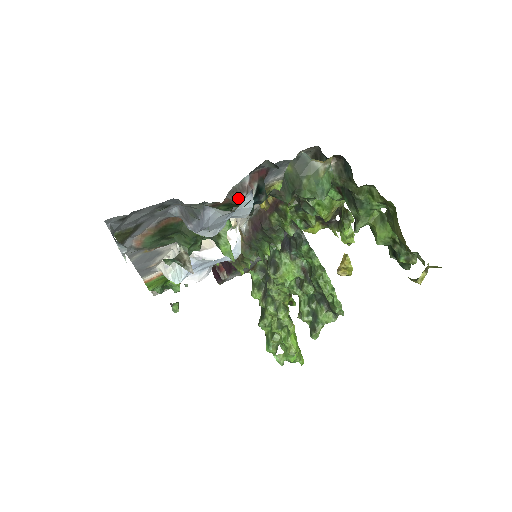
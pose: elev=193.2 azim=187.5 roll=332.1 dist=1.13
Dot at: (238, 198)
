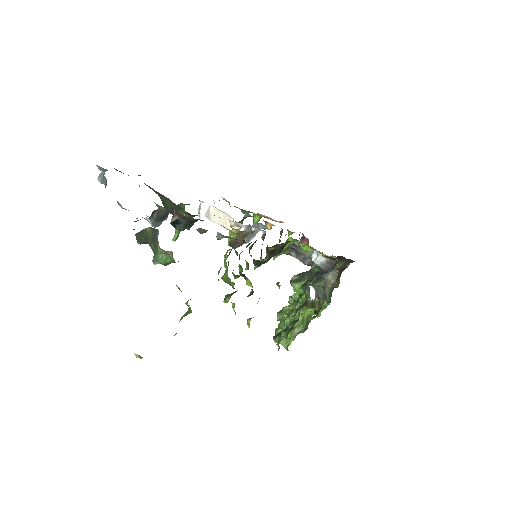
Dot at: occluded
